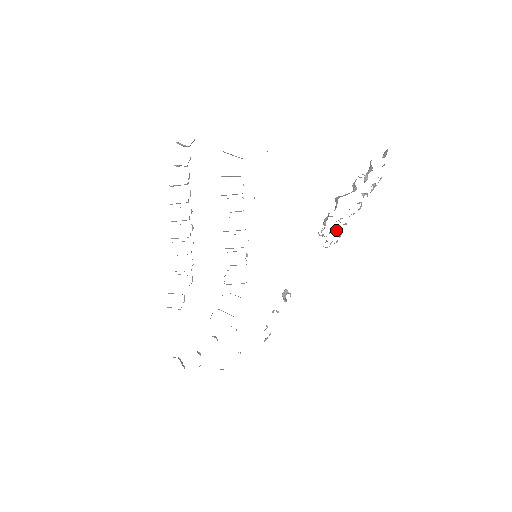
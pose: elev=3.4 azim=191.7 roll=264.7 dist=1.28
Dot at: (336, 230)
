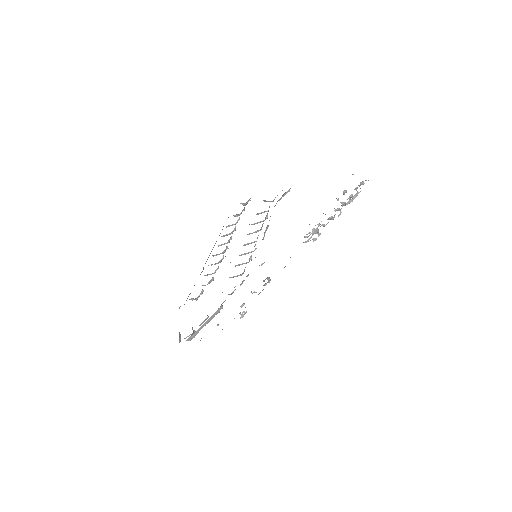
Dot at: (317, 231)
